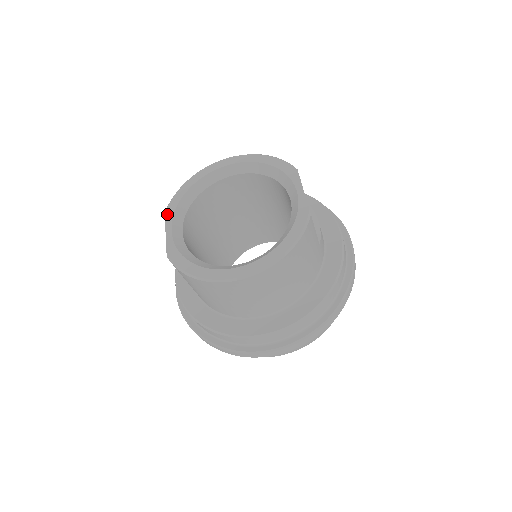
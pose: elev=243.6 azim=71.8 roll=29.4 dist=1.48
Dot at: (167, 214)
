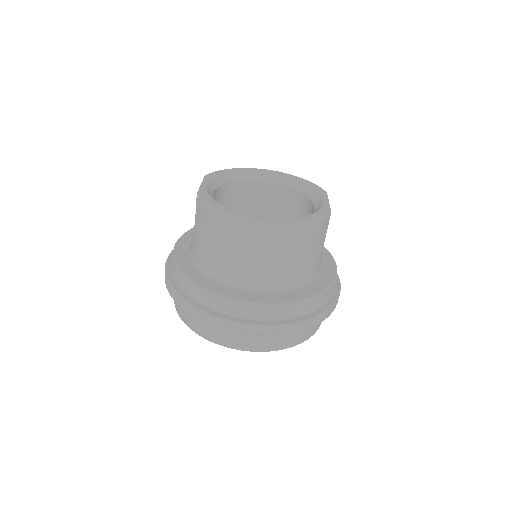
Dot at: (207, 176)
